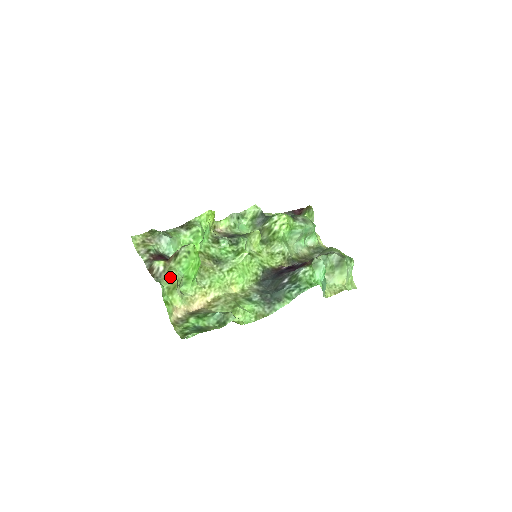
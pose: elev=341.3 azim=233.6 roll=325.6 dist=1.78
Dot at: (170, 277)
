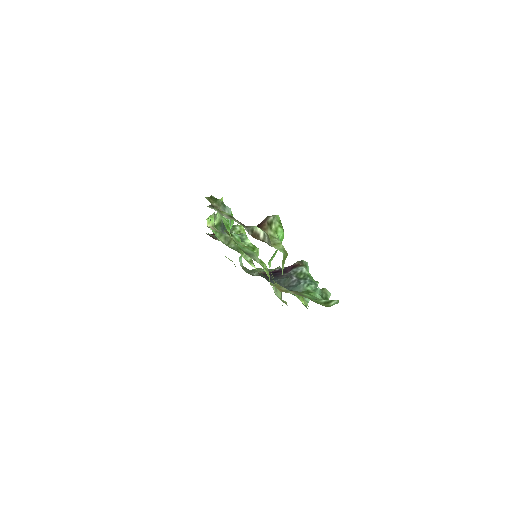
Dot at: (280, 244)
